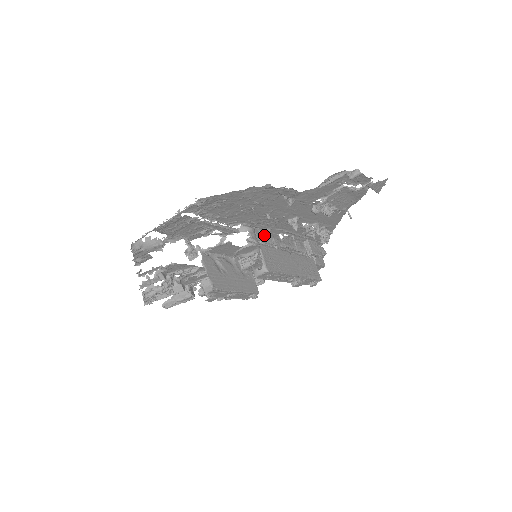
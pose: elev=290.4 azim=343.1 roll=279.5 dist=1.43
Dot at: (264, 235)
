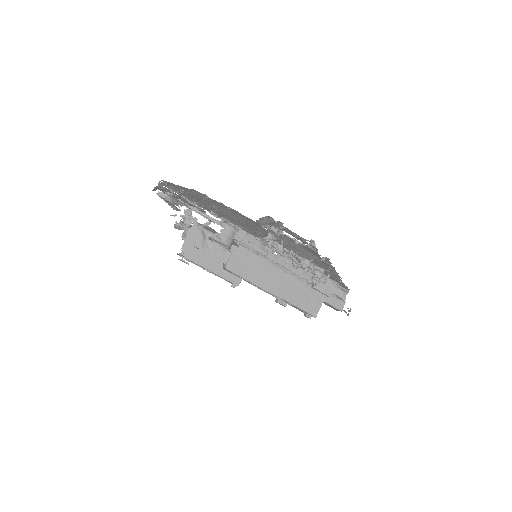
Dot at: (248, 240)
